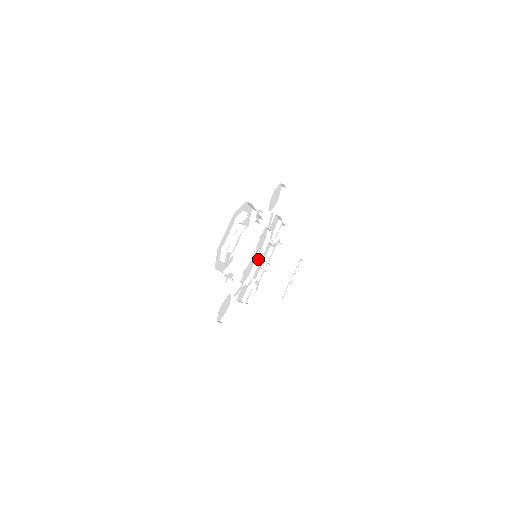
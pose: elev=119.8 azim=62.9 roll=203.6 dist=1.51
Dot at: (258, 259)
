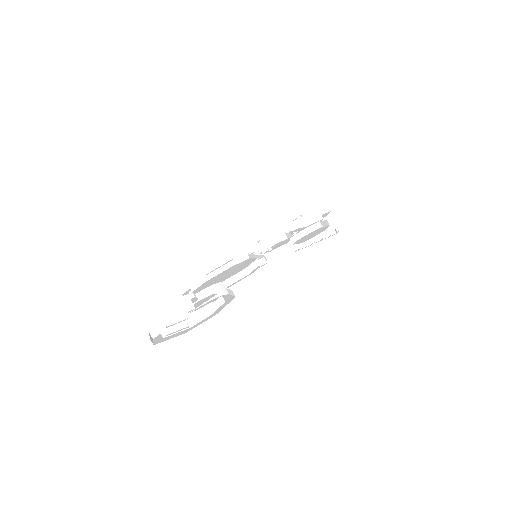
Dot at: (270, 239)
